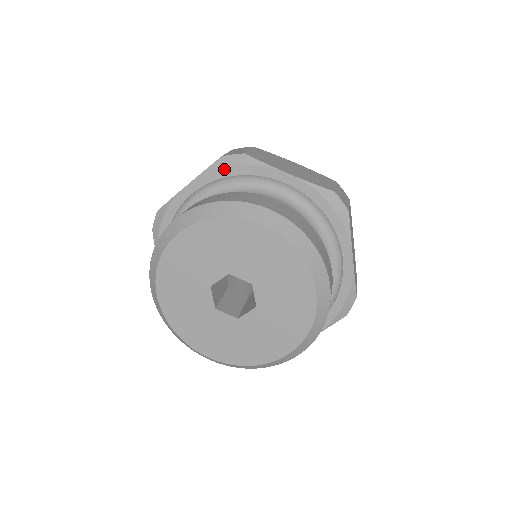
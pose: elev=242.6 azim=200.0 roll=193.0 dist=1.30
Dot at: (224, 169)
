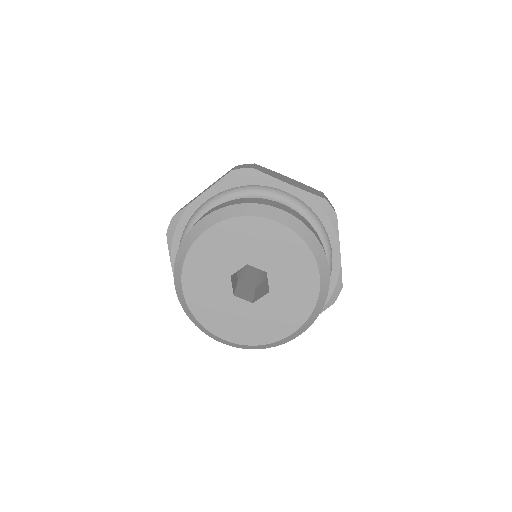
Dot at: (174, 237)
